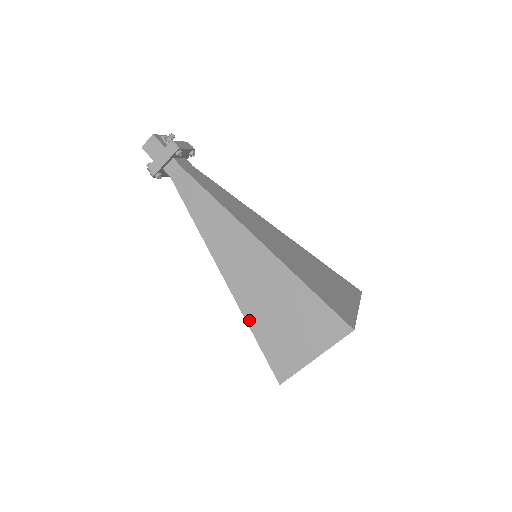
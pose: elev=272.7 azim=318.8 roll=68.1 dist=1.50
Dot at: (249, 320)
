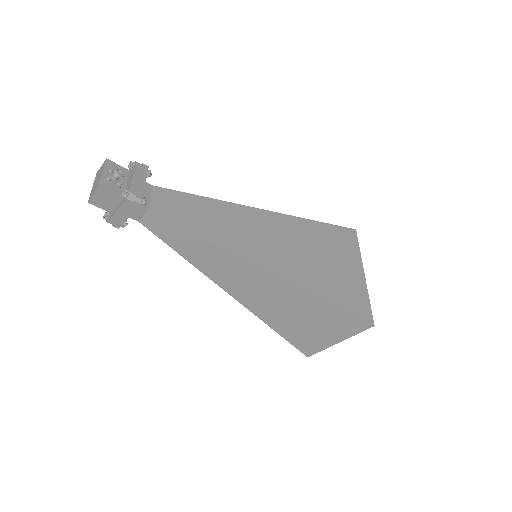
Dot at: (270, 325)
